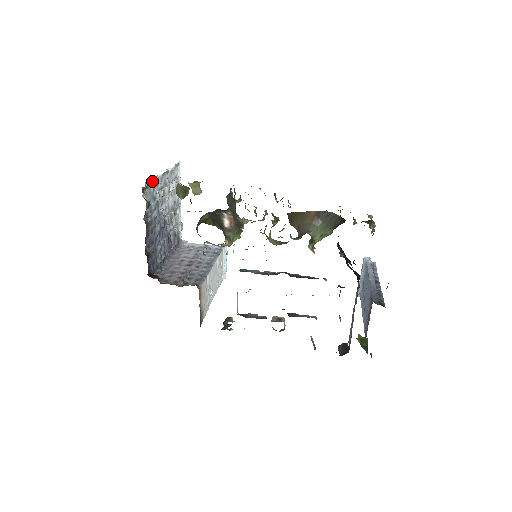
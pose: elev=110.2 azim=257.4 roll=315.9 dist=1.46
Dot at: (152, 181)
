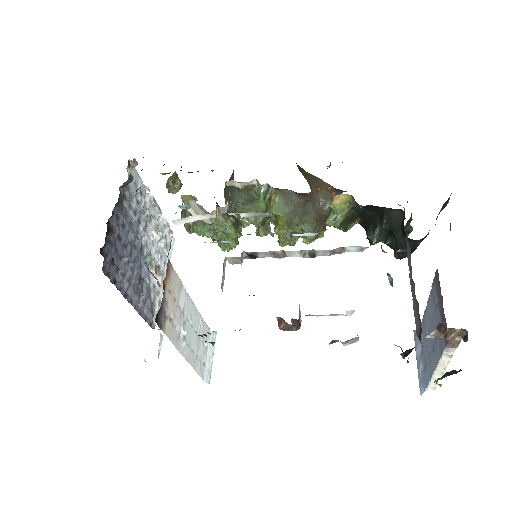
Dot at: (141, 183)
